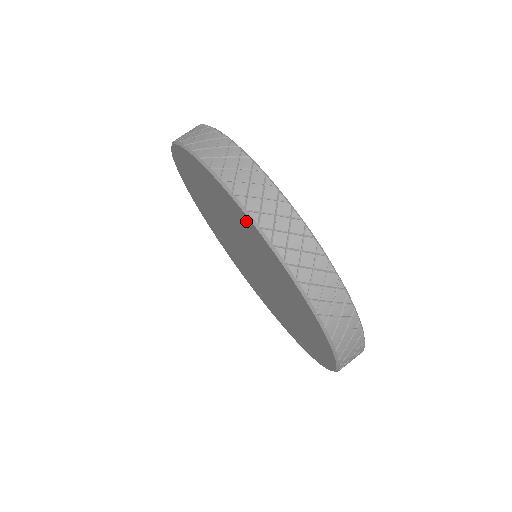
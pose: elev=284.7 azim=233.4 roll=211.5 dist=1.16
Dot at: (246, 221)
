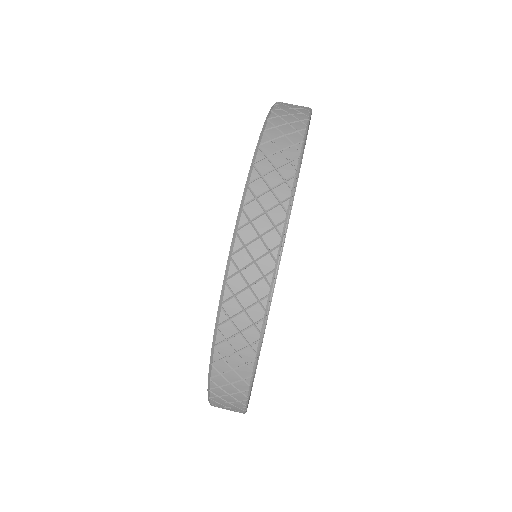
Dot at: occluded
